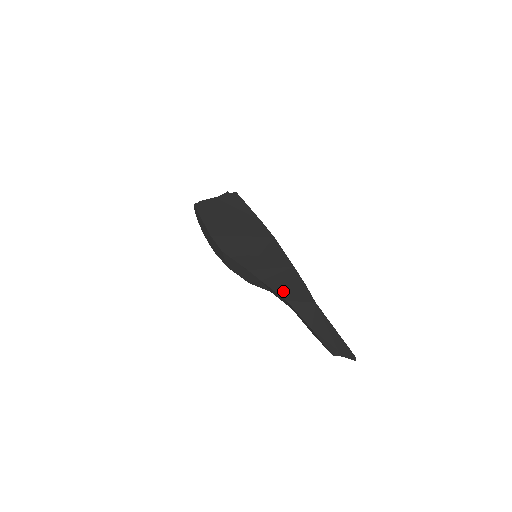
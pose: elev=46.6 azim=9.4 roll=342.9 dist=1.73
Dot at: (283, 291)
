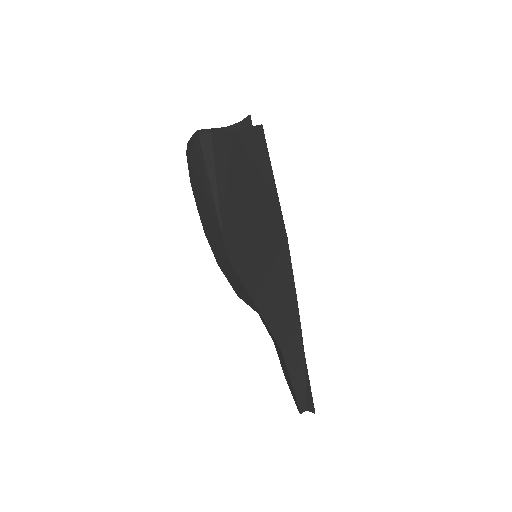
Dot at: (280, 335)
